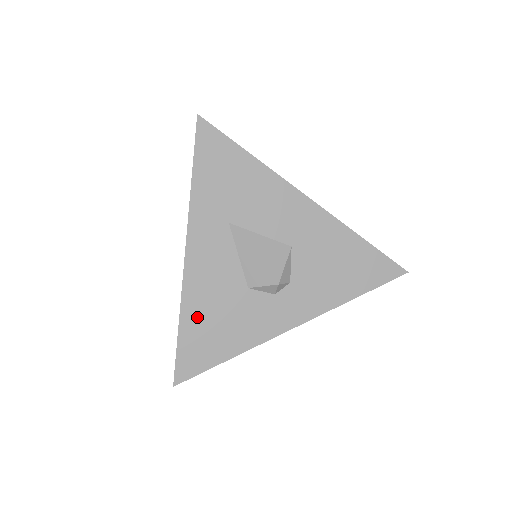
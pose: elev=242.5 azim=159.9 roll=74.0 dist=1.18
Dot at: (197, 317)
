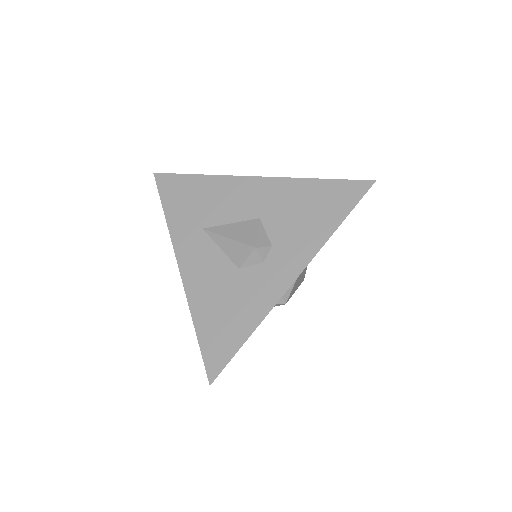
Dot at: (207, 314)
